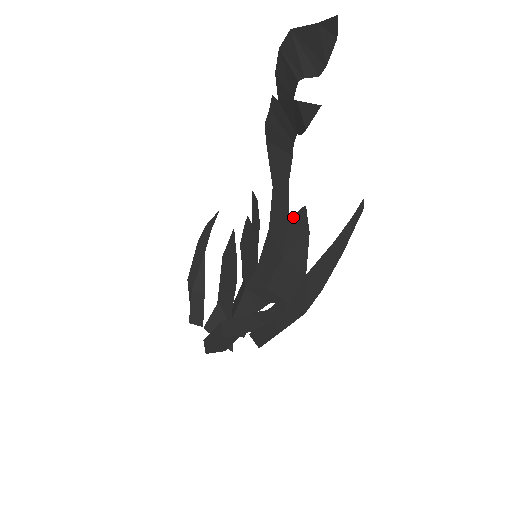
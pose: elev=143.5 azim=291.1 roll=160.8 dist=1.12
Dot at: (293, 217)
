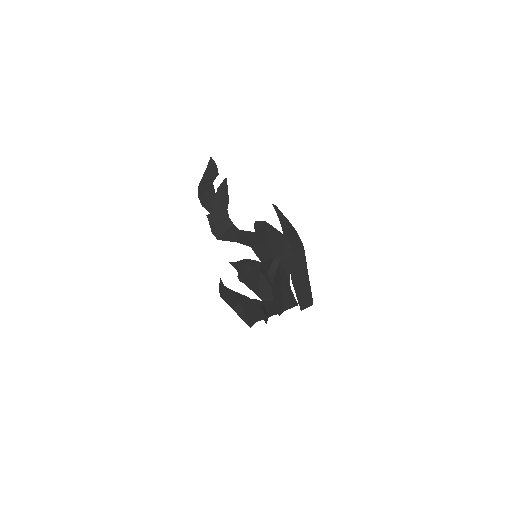
Dot at: (255, 229)
